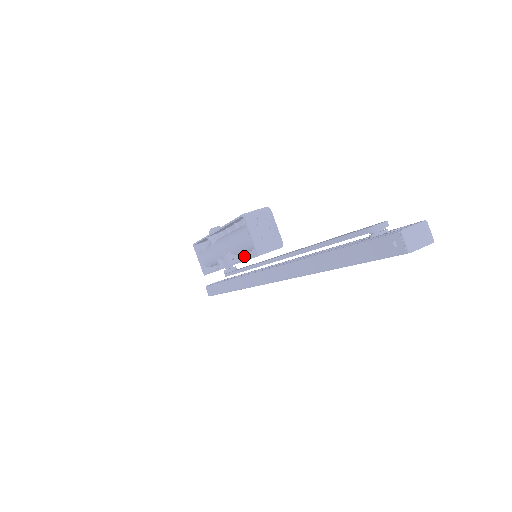
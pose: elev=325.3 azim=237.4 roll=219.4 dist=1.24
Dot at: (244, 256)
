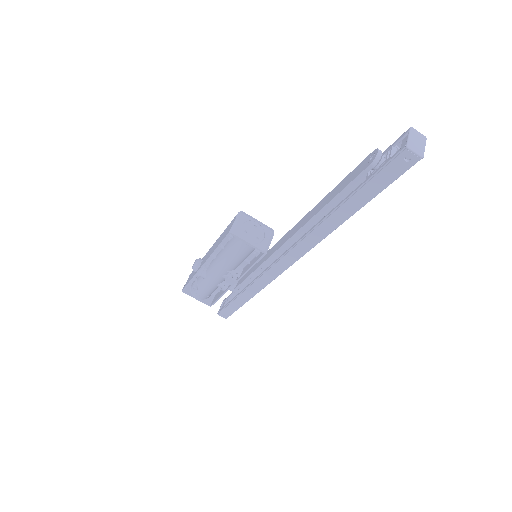
Dot at: (243, 264)
